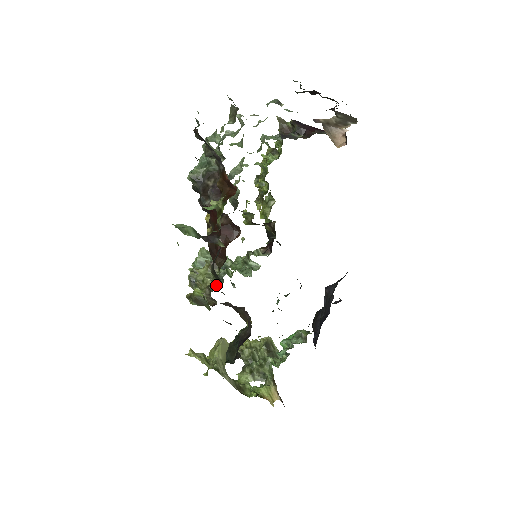
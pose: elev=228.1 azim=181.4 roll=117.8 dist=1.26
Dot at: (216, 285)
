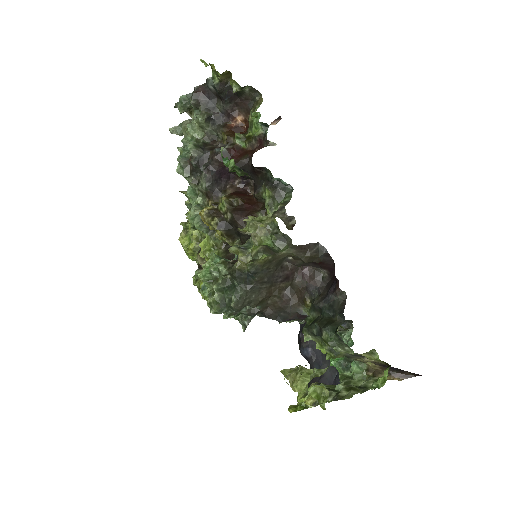
Dot at: (283, 200)
